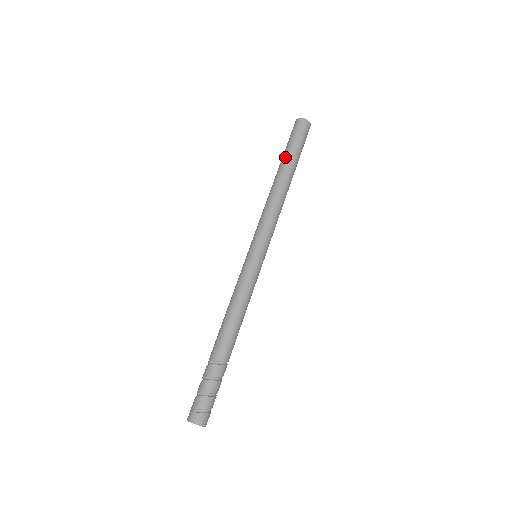
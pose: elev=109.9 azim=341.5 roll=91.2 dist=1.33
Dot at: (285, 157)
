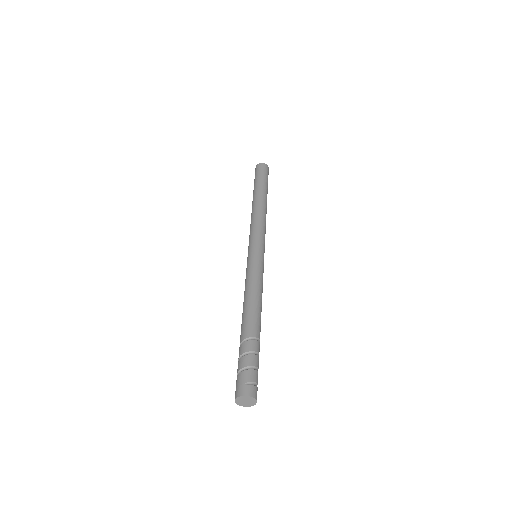
Dot at: (258, 186)
